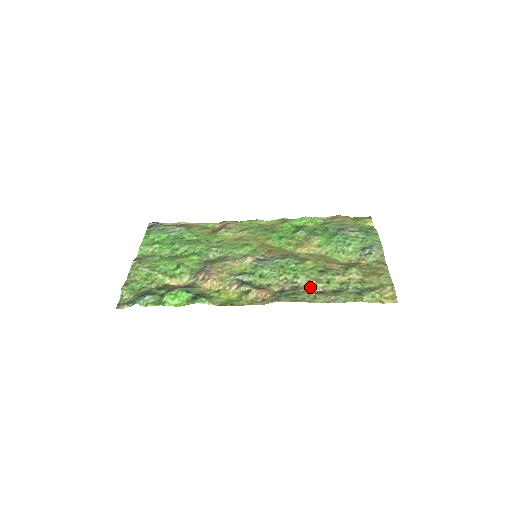
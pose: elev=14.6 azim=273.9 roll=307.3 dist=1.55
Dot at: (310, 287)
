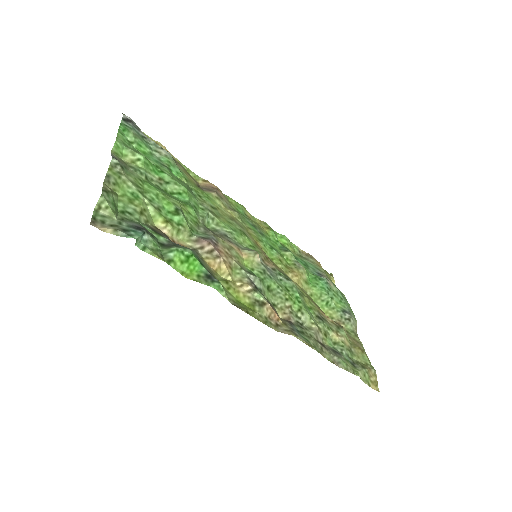
Dot at: (315, 333)
